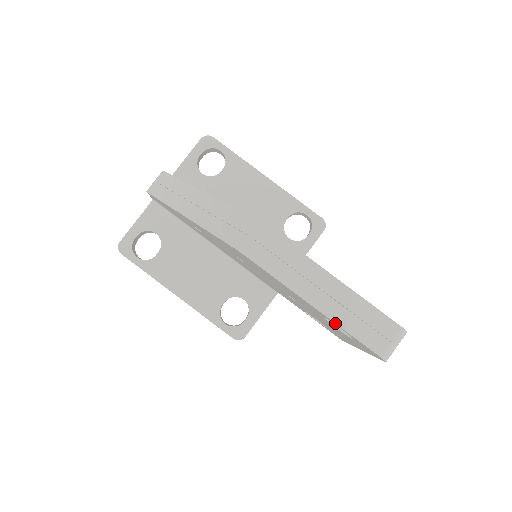
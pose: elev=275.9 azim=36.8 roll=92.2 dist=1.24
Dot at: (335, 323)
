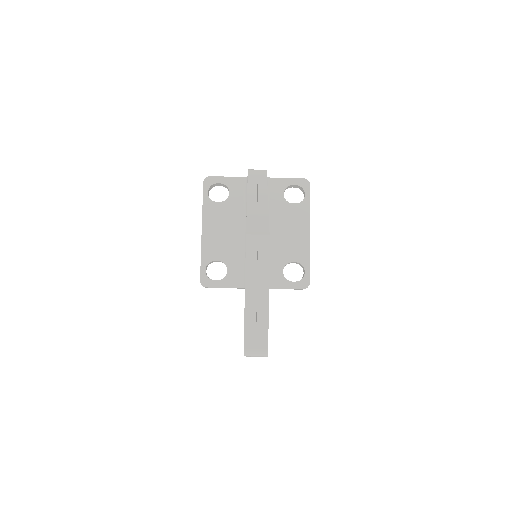
Dot at: (245, 312)
